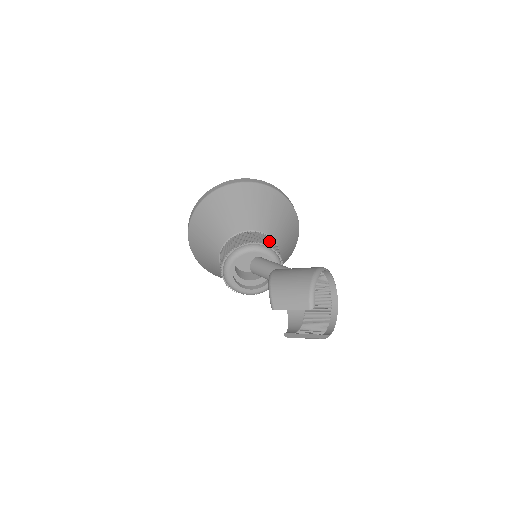
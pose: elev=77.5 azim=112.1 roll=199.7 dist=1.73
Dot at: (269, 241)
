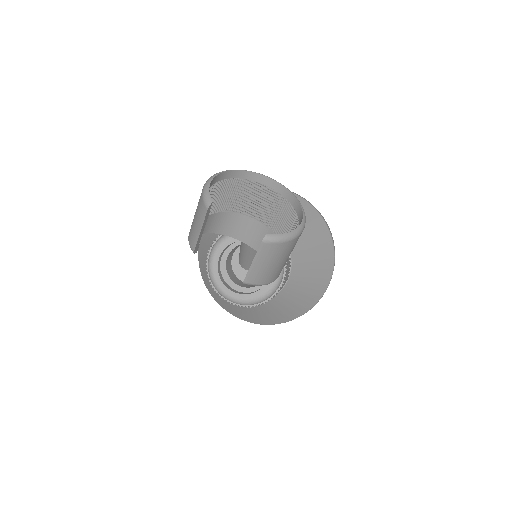
Dot at: occluded
